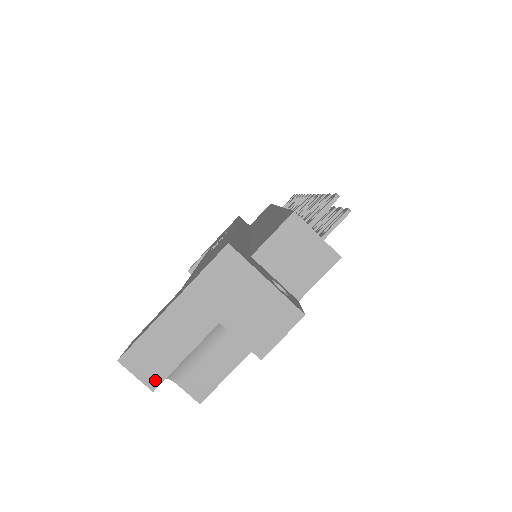
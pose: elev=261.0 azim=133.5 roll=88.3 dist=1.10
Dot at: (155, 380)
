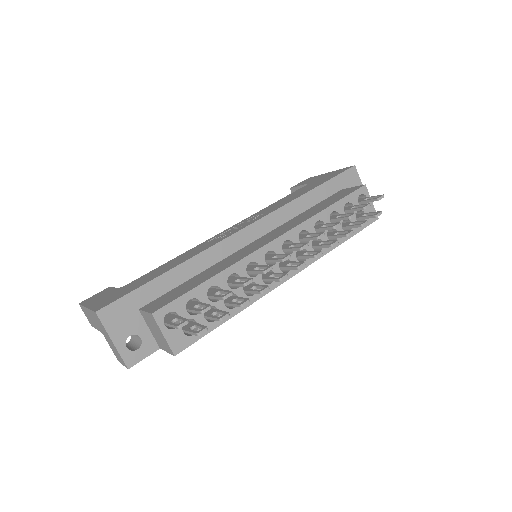
Dot at: (91, 323)
